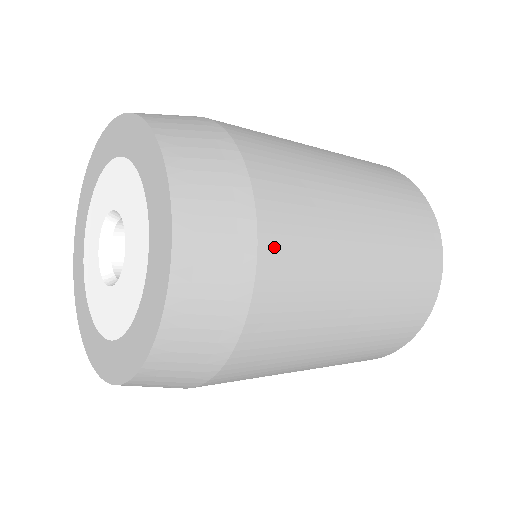
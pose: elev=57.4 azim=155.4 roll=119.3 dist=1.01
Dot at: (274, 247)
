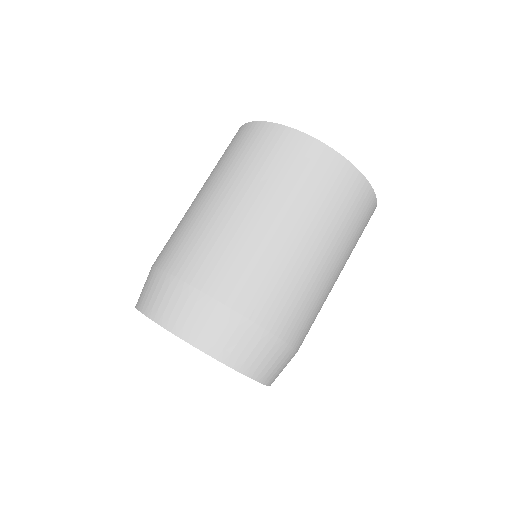
Dot at: (288, 330)
